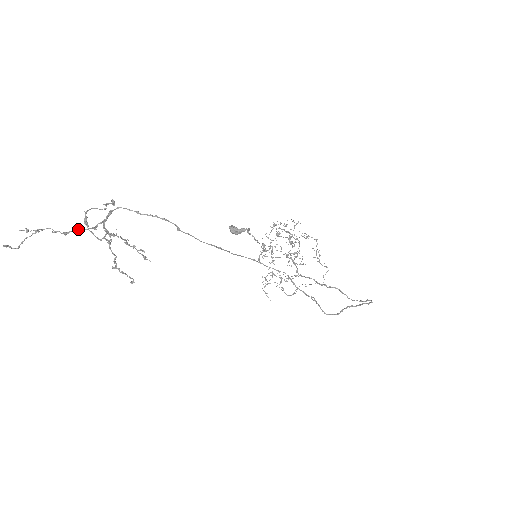
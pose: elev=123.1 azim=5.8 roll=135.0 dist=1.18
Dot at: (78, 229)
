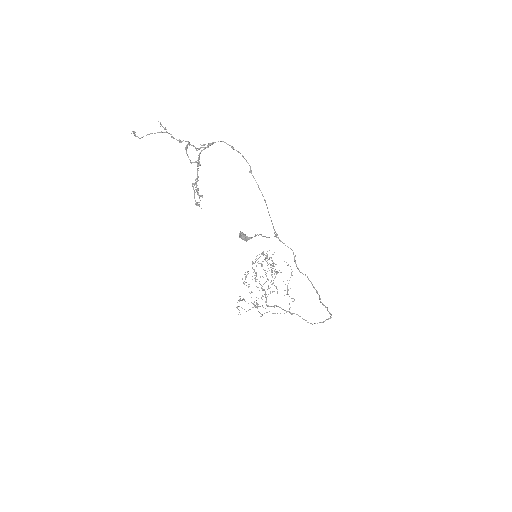
Dot at: (189, 142)
